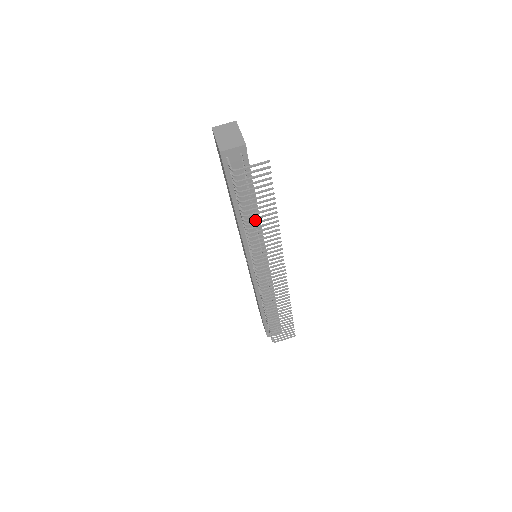
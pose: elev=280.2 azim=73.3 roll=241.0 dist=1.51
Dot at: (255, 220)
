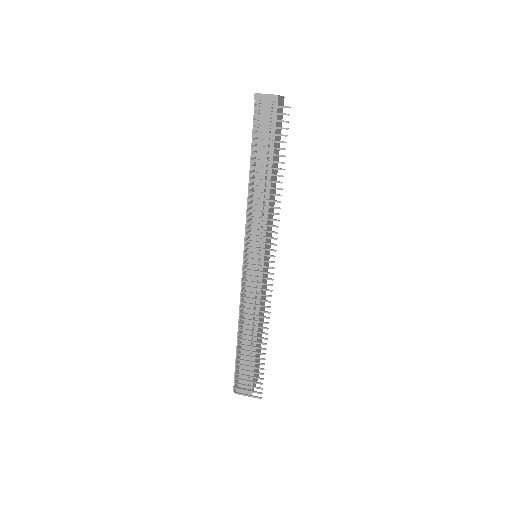
Dot at: occluded
